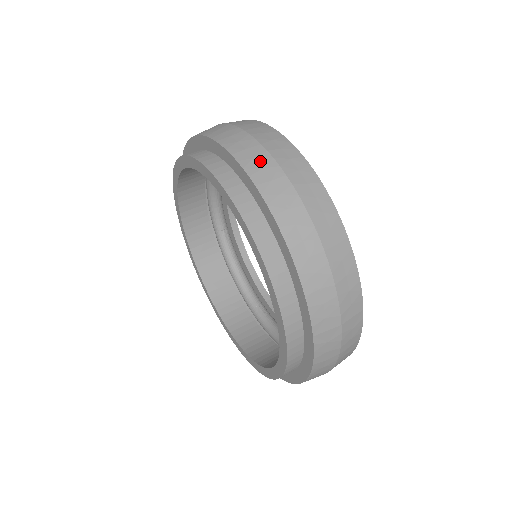
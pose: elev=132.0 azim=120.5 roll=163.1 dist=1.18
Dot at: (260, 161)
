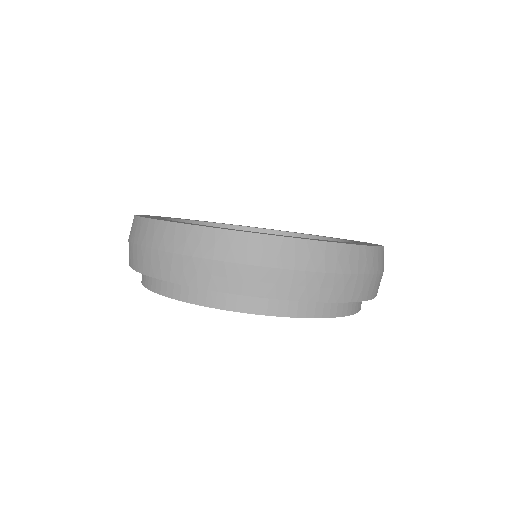
Dot at: (188, 269)
